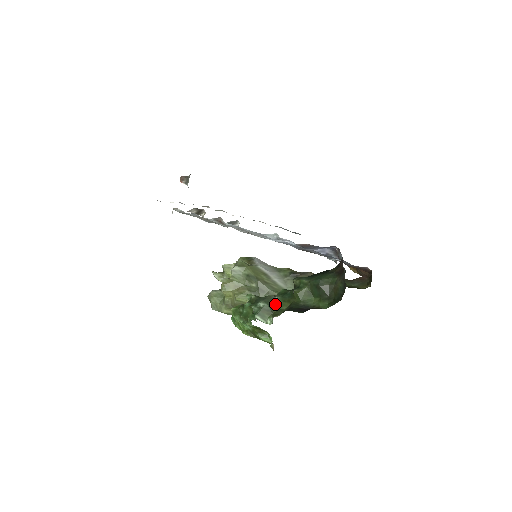
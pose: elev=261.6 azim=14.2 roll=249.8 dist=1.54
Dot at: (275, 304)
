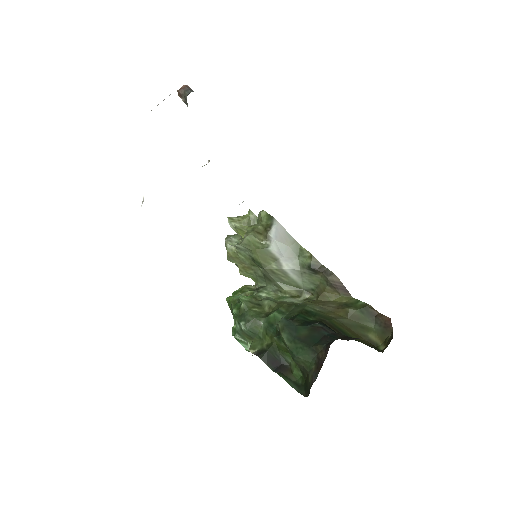
Dot at: (258, 331)
